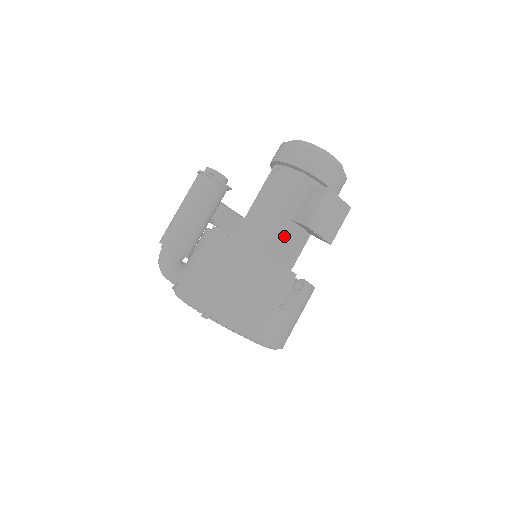
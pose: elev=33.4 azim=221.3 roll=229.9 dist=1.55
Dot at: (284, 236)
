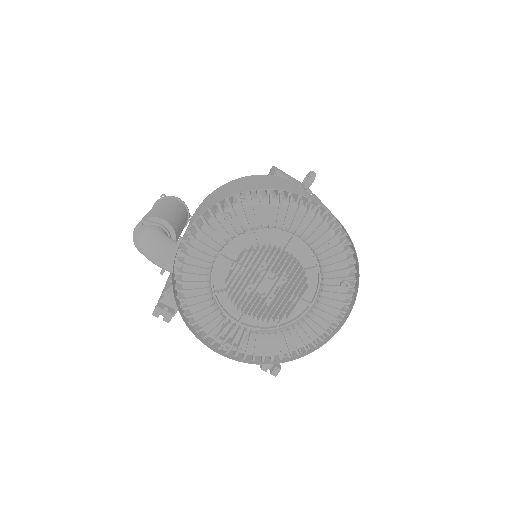
Dot at: occluded
